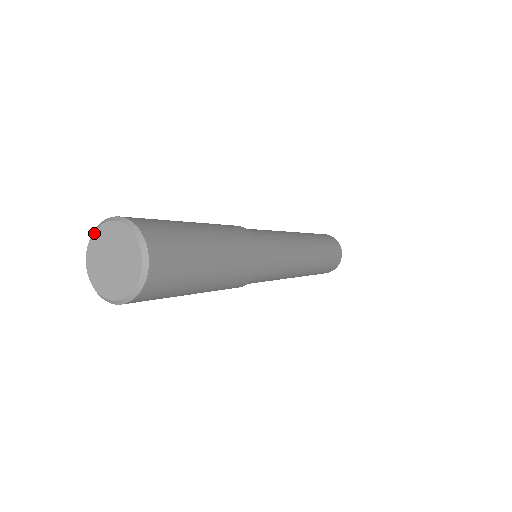
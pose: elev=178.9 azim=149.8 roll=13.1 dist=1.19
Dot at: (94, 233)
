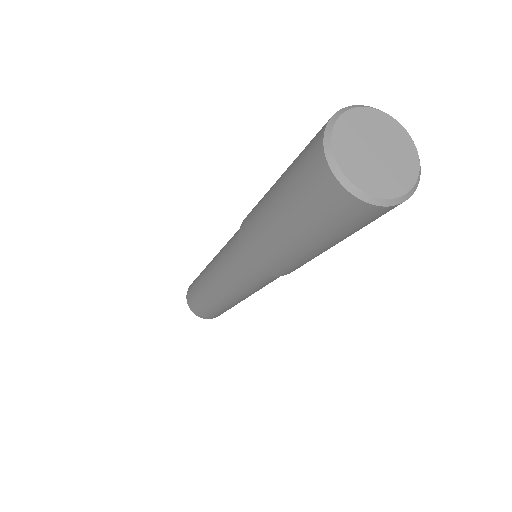
Dot at: (333, 138)
